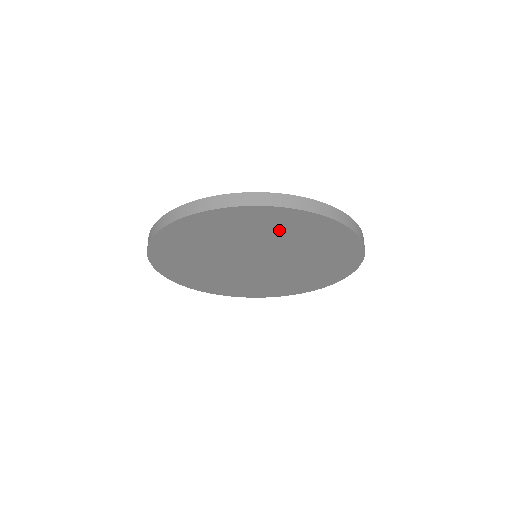
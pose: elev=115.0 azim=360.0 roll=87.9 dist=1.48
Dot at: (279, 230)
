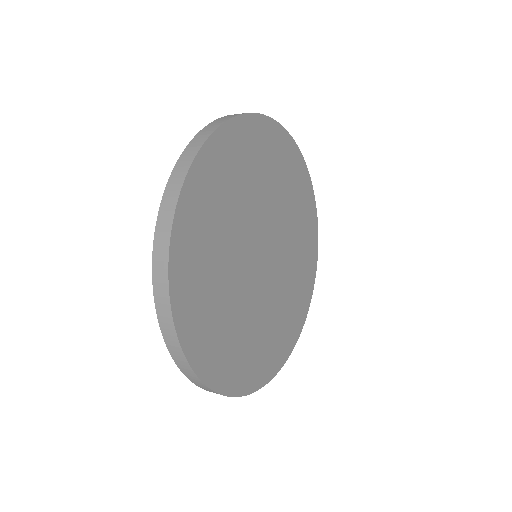
Dot at: (292, 194)
